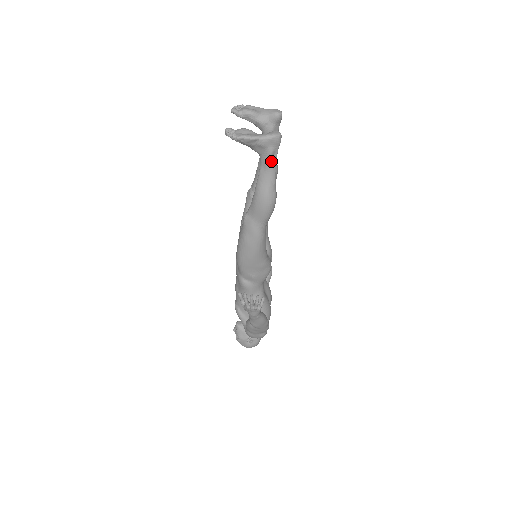
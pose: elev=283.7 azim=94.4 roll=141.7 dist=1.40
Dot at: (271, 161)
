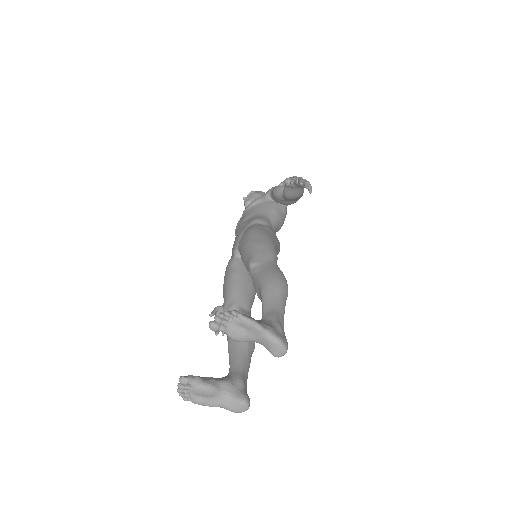
Dot at: occluded
